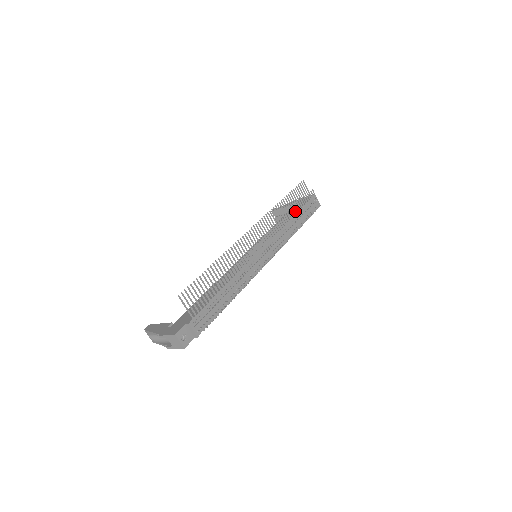
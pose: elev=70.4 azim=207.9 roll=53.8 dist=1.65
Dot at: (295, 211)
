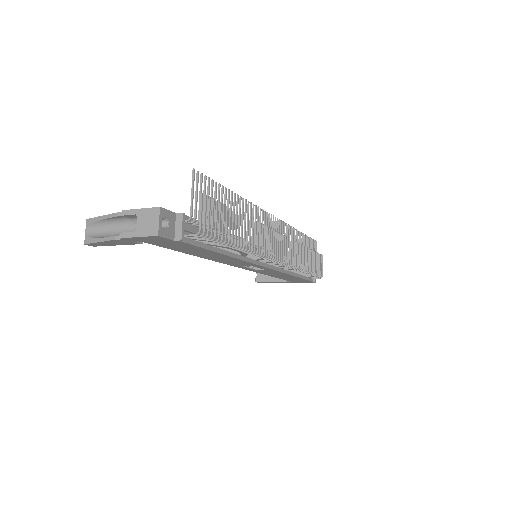
Dot at: occluded
